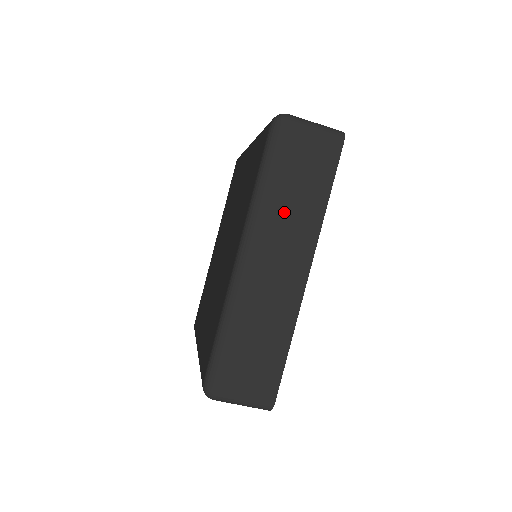
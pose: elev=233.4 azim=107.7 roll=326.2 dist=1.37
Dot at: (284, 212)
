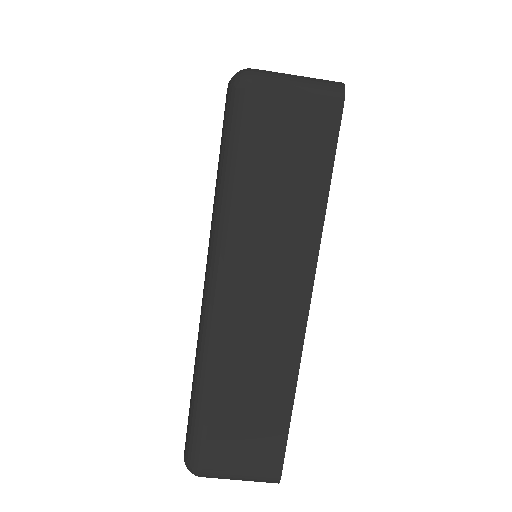
Dot at: (262, 222)
